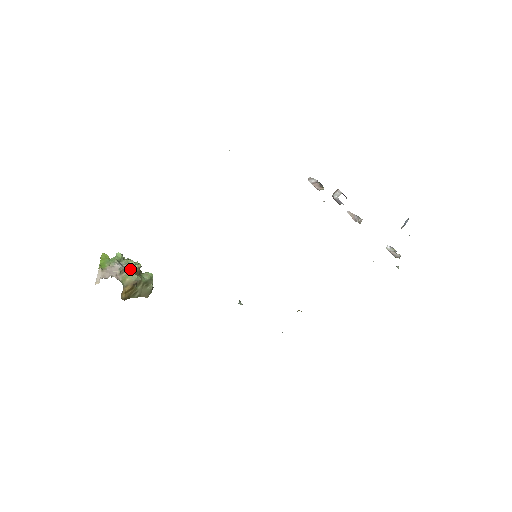
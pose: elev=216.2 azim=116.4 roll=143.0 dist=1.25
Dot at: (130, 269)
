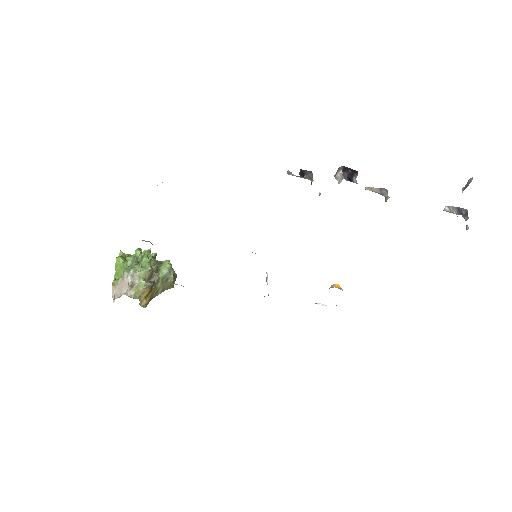
Dot at: (140, 278)
